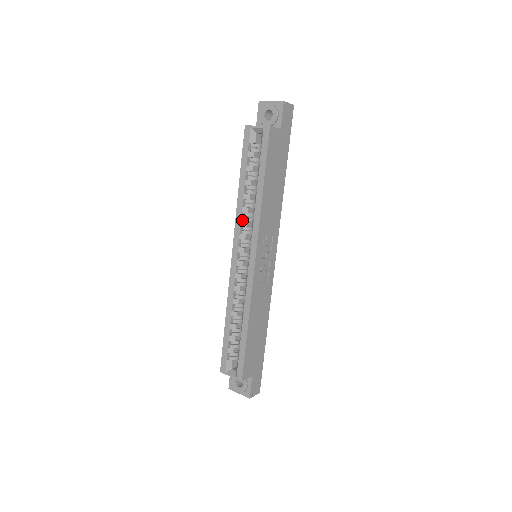
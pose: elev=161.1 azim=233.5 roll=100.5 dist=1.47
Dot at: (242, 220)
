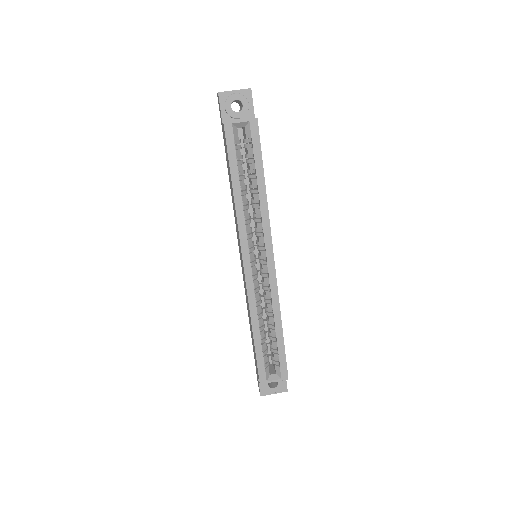
Dot at: (245, 225)
